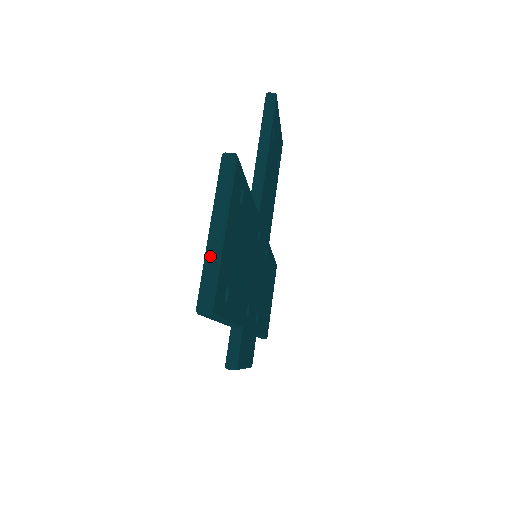
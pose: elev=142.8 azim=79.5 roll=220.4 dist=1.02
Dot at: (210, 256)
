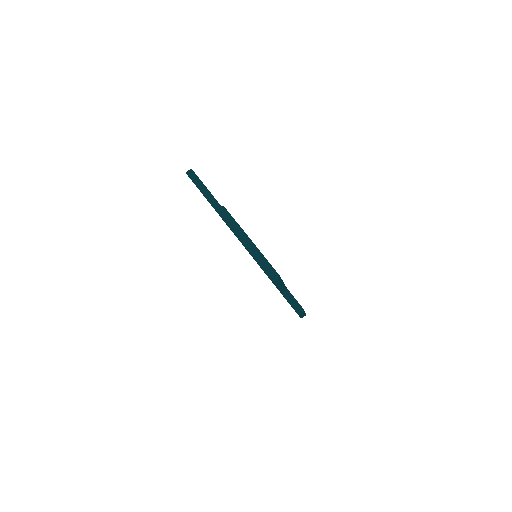
Dot at: (255, 255)
